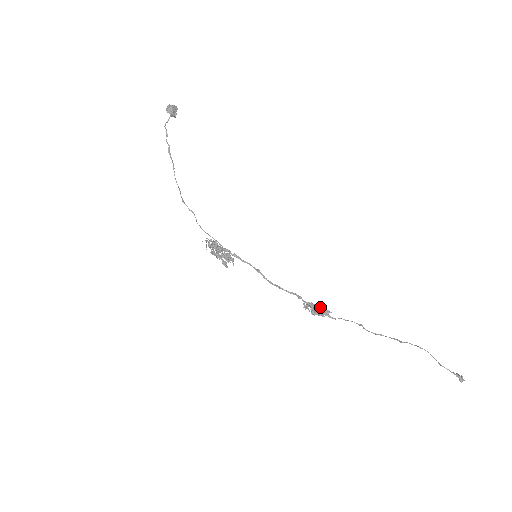
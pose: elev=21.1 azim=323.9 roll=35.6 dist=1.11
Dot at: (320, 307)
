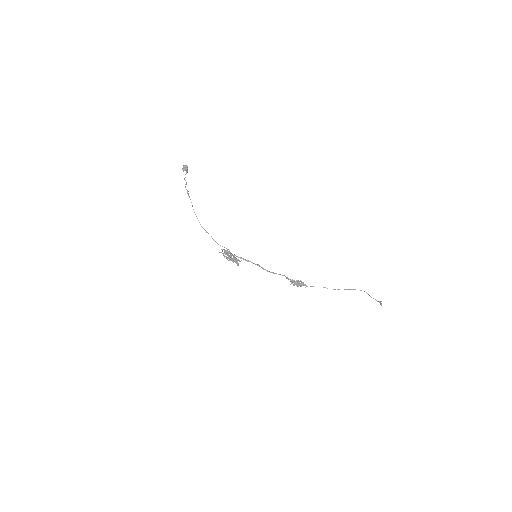
Dot at: (301, 281)
